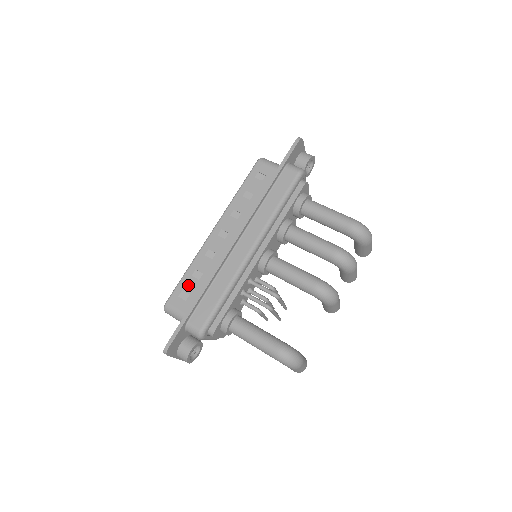
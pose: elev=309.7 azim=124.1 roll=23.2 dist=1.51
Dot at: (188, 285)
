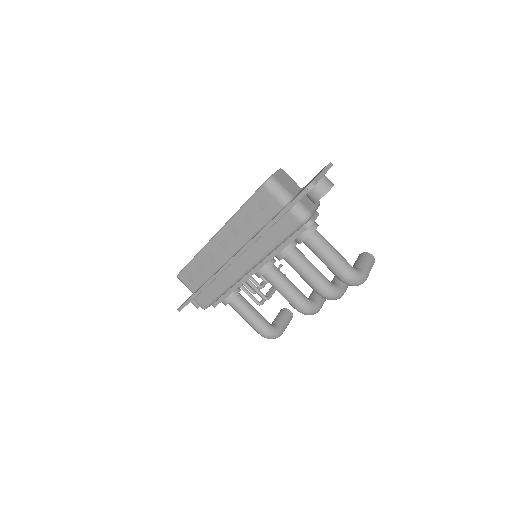
Dot at: (194, 272)
